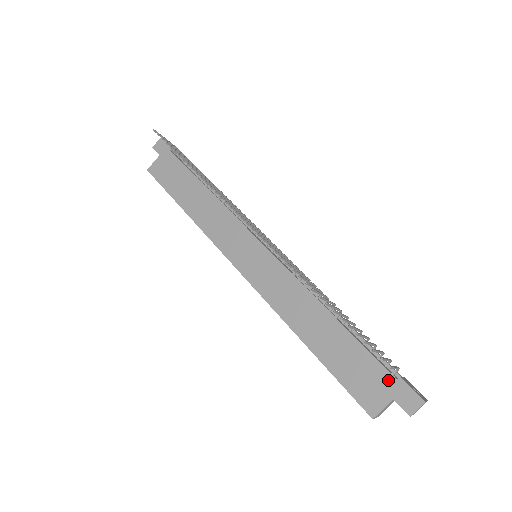
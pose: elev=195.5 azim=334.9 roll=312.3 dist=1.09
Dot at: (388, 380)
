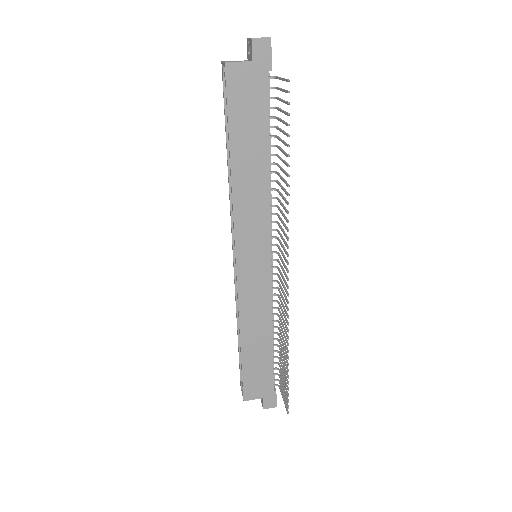
Dot at: (269, 389)
